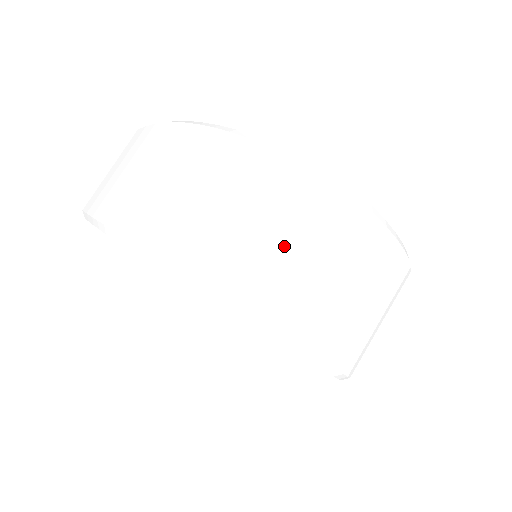
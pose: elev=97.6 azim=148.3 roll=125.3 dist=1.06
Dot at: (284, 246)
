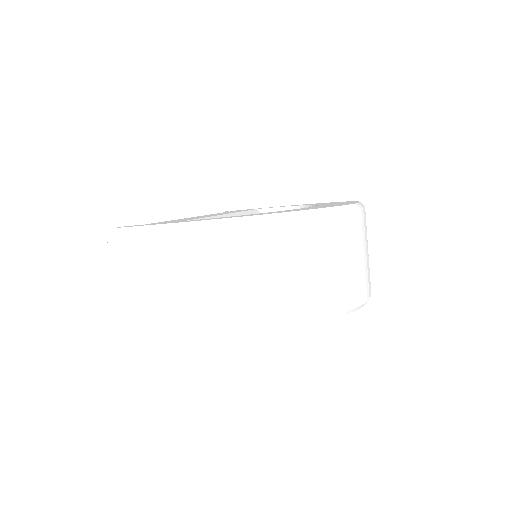
Dot at: (349, 262)
